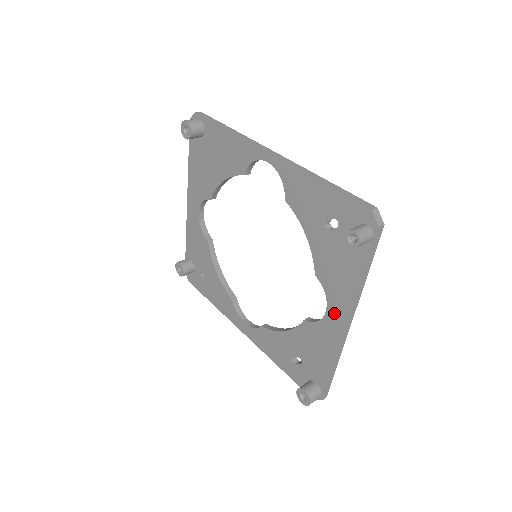
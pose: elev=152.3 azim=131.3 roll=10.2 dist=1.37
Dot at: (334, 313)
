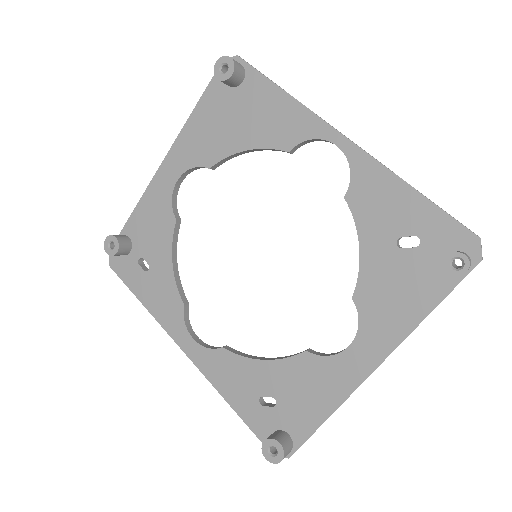
Dot at: (363, 350)
